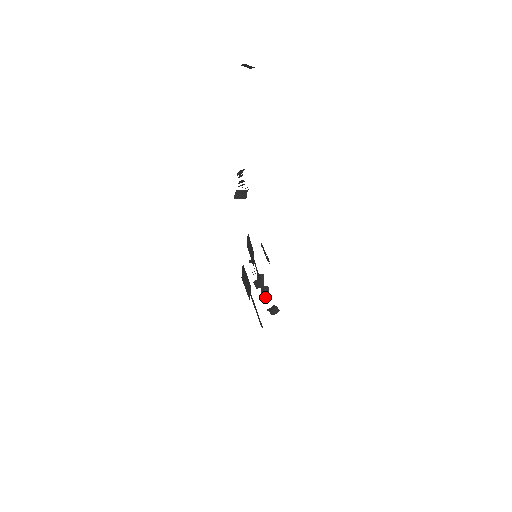
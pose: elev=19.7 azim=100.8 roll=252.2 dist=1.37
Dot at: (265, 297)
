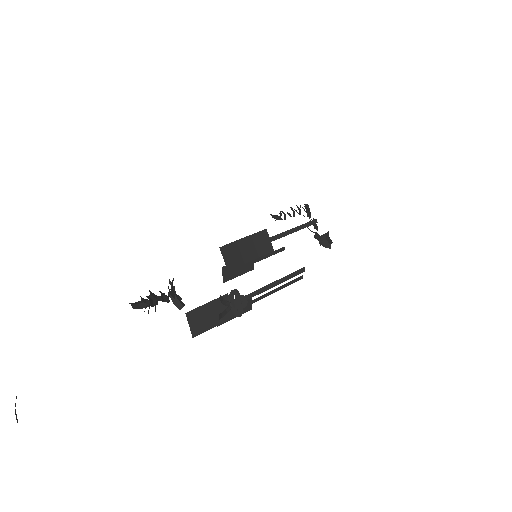
Dot at: (315, 228)
